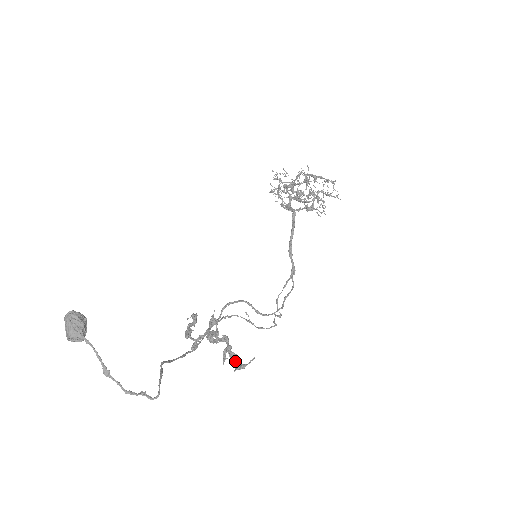
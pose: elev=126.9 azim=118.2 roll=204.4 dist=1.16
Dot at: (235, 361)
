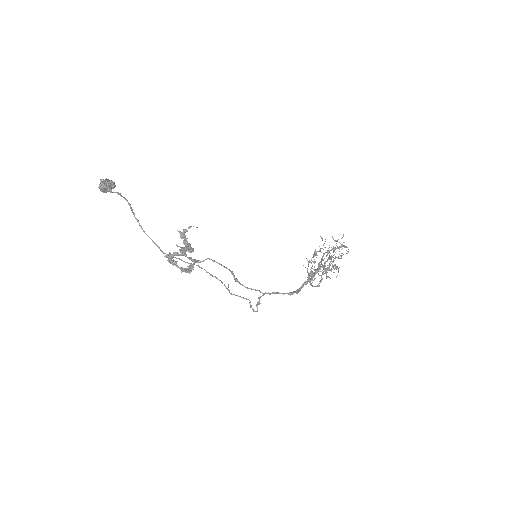
Dot at: (184, 238)
